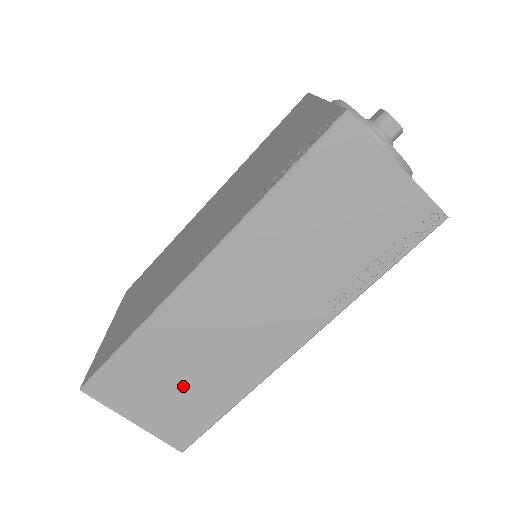
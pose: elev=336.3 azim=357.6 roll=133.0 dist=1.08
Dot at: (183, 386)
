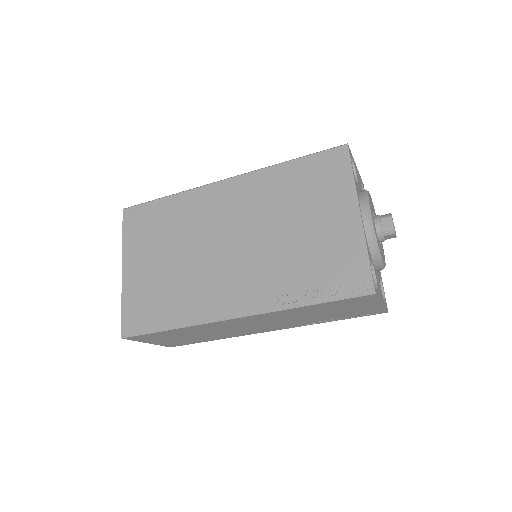
Dot at: (190, 337)
